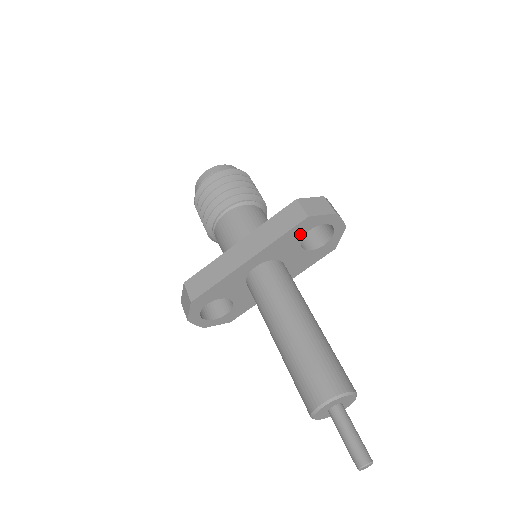
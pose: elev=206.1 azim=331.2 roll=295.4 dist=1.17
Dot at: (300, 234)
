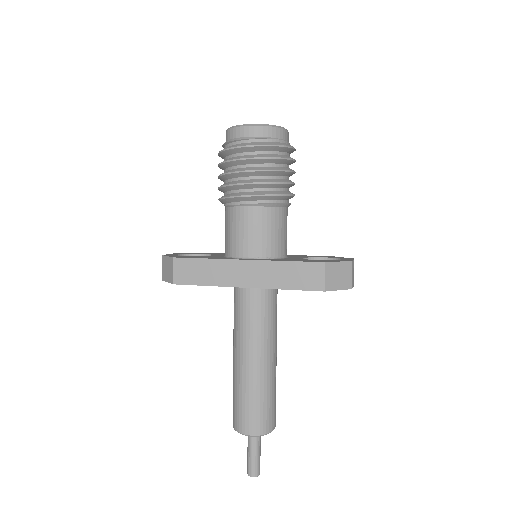
Dot at: occluded
